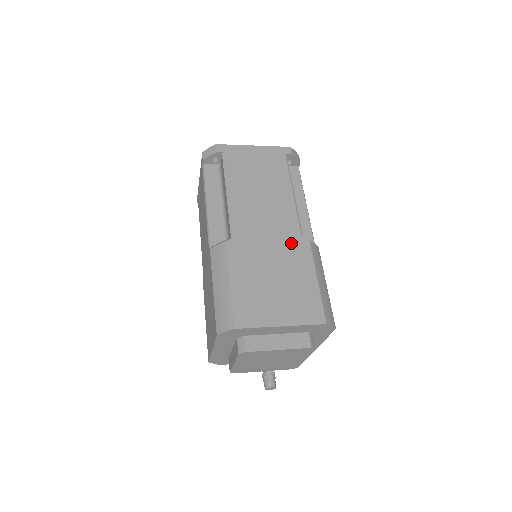
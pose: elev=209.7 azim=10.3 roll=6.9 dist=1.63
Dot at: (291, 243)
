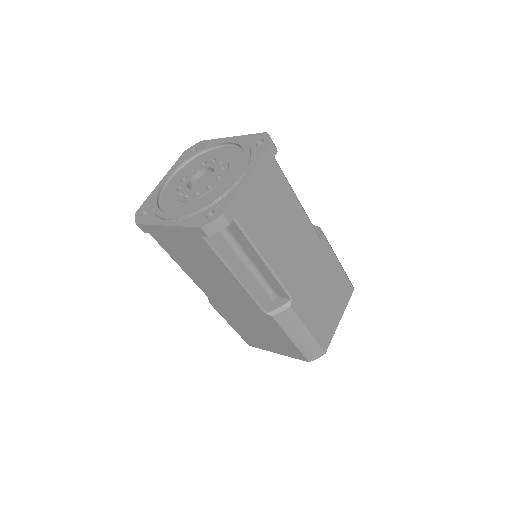
Dot at: (319, 255)
